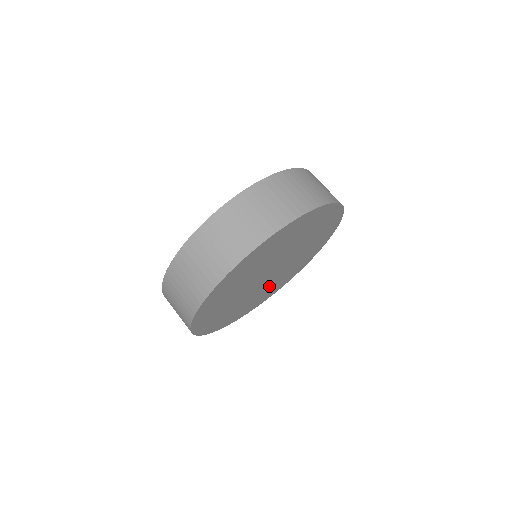
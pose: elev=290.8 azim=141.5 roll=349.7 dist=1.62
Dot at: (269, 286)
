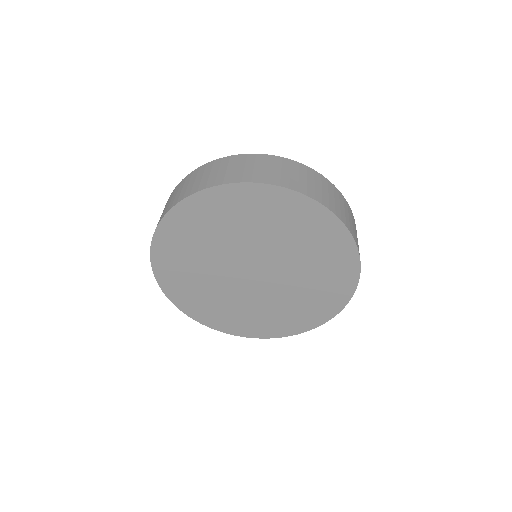
Dot at: (274, 305)
